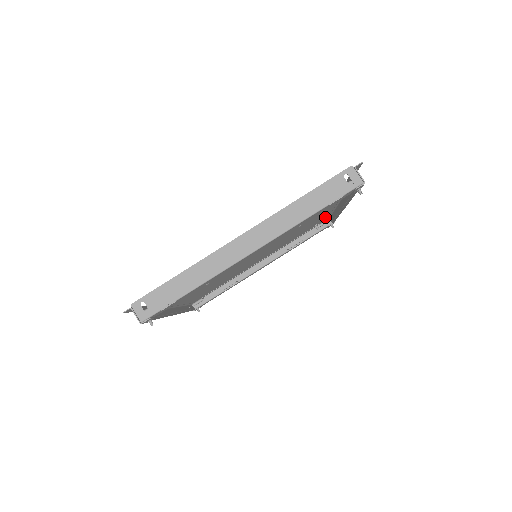
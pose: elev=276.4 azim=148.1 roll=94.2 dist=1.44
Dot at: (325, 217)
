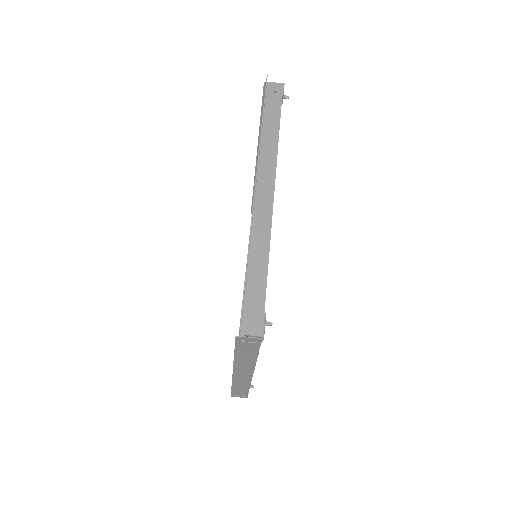
Dot at: occluded
